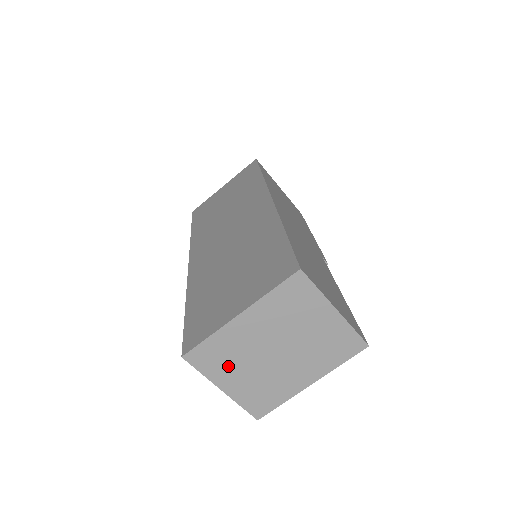
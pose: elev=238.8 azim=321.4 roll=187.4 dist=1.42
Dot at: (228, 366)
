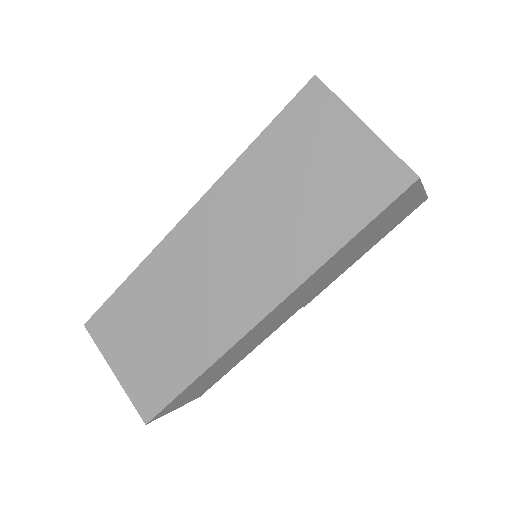
Dot at: occluded
